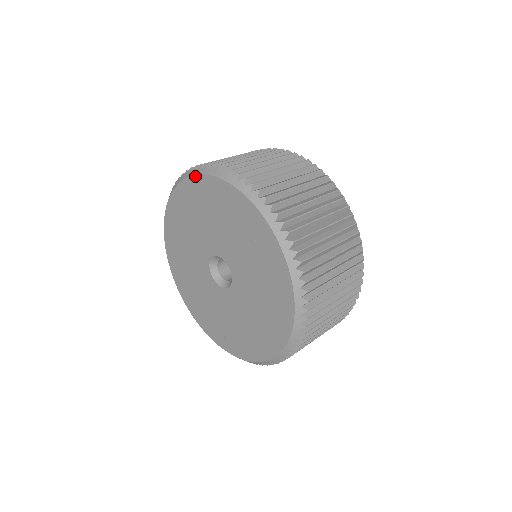
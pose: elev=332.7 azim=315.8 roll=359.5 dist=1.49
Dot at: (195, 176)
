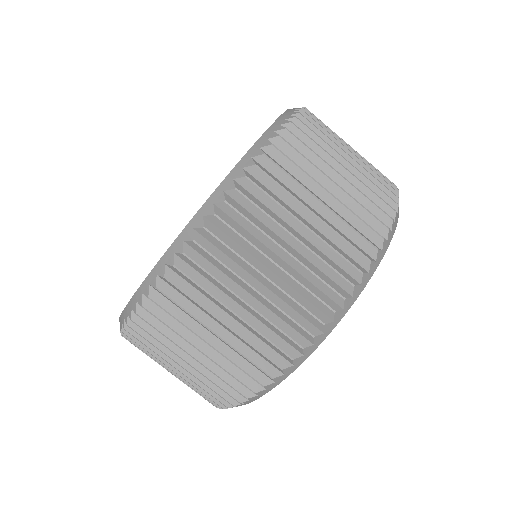
Dot at: occluded
